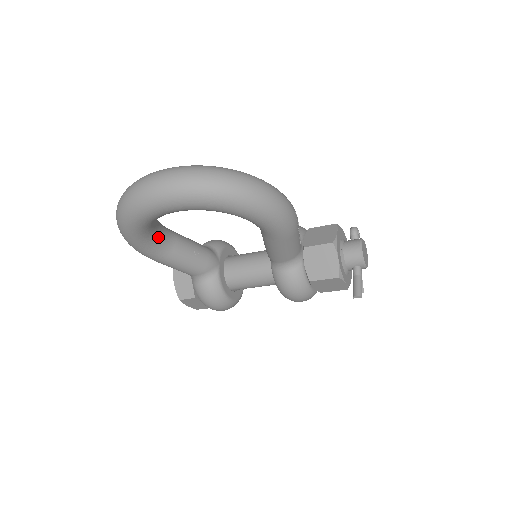
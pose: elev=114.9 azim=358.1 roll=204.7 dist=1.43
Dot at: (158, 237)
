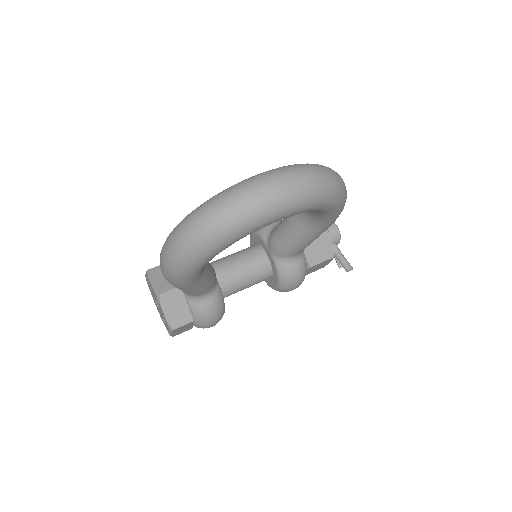
Dot at: occluded
